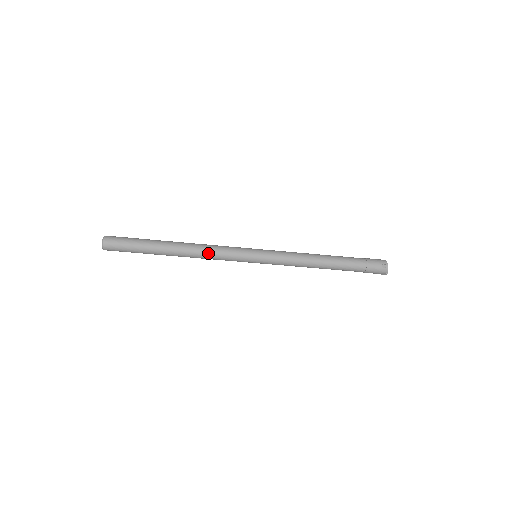
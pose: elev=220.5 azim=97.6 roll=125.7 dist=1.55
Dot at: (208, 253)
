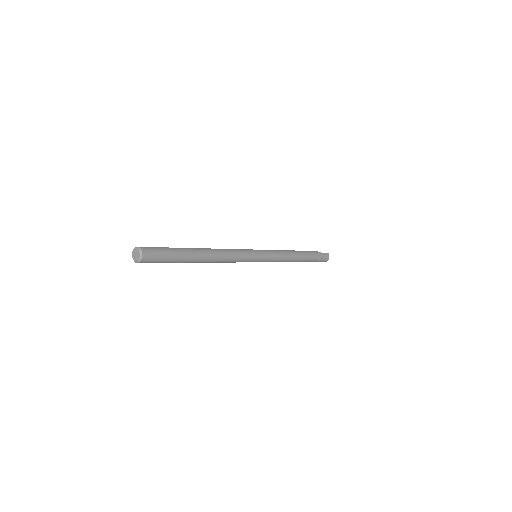
Dot at: (223, 262)
